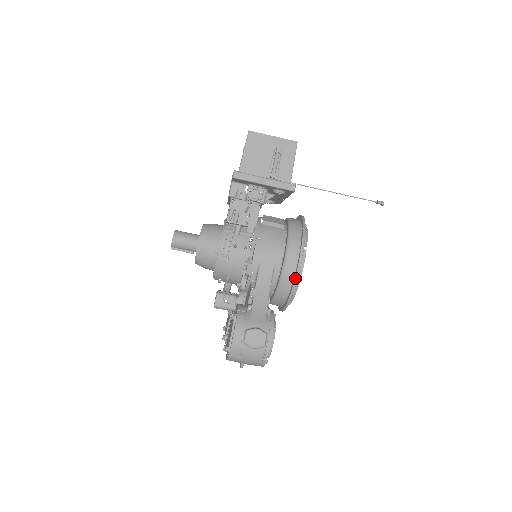
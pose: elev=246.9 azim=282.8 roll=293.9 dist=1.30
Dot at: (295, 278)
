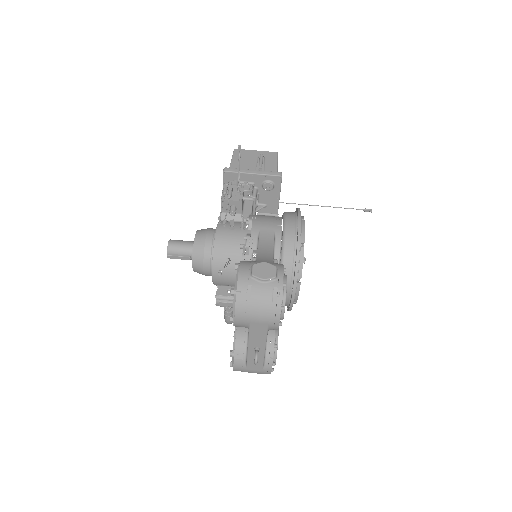
Dot at: (298, 235)
